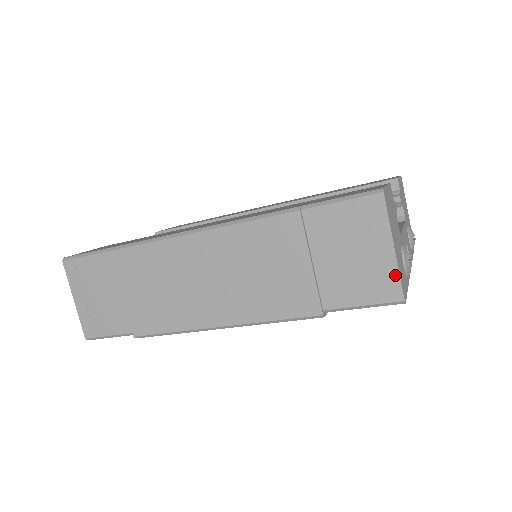
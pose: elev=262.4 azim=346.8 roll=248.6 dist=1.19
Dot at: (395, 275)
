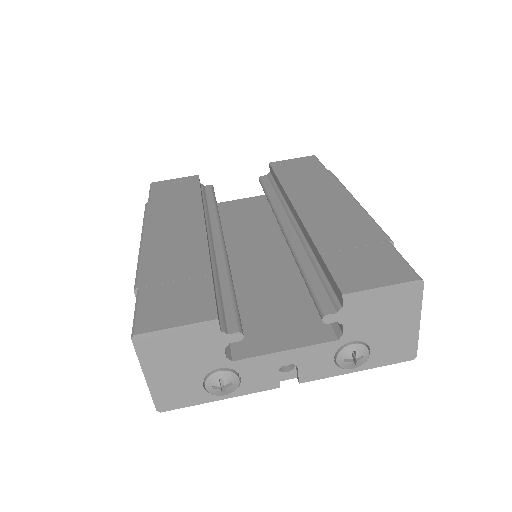
Dot at: (151, 391)
